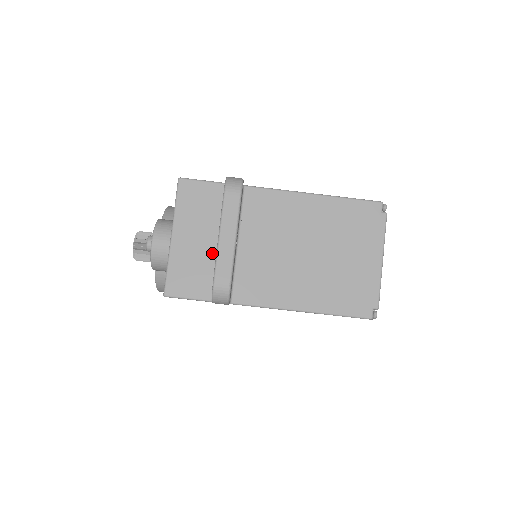
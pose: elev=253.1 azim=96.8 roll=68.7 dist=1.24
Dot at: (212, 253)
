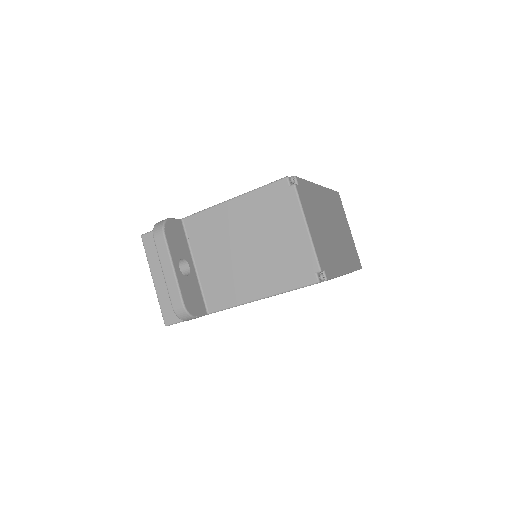
Dot at: occluded
